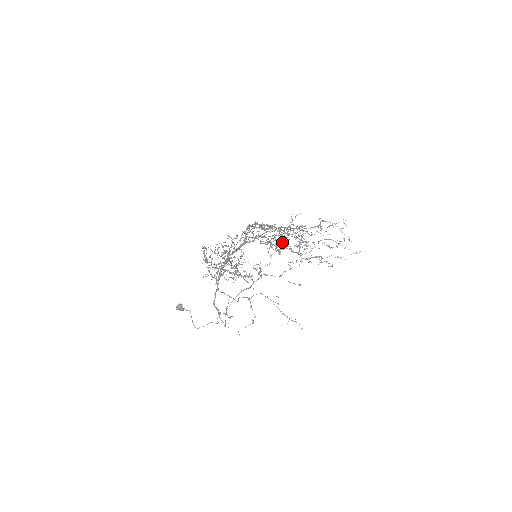
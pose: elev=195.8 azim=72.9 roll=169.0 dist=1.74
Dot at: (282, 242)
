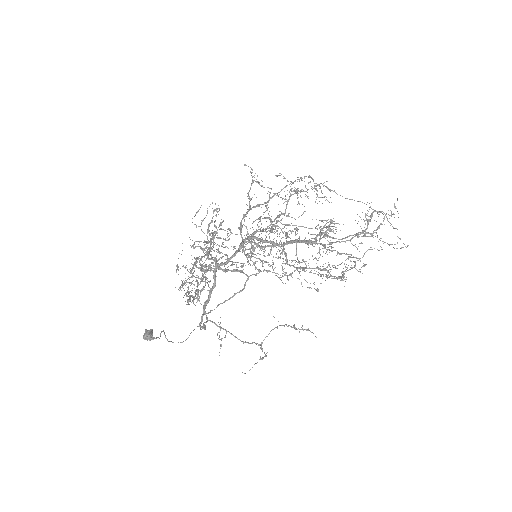
Dot at: occluded
